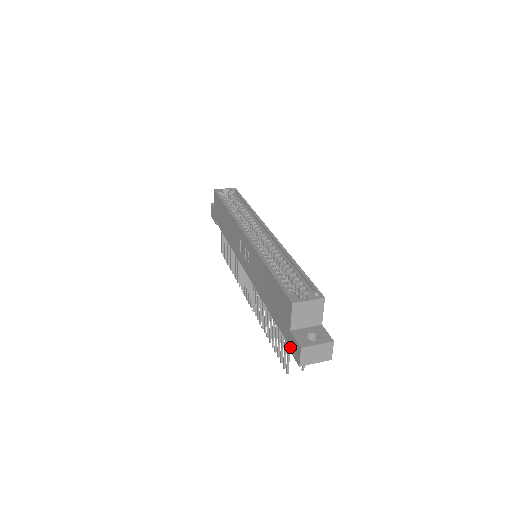
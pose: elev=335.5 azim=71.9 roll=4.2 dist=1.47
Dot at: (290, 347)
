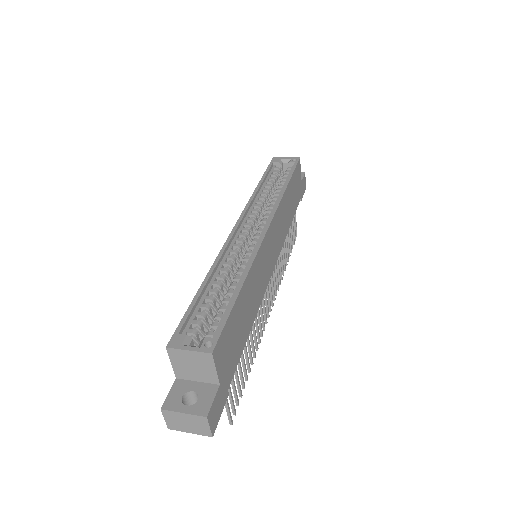
Dot at: occluded
